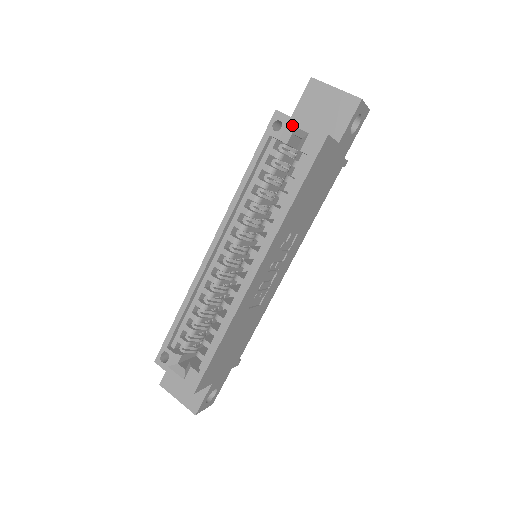
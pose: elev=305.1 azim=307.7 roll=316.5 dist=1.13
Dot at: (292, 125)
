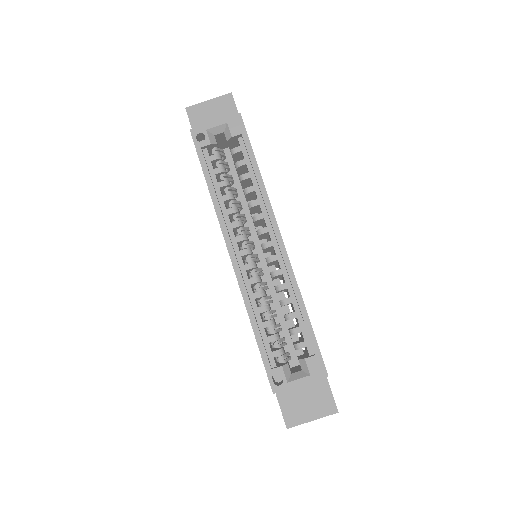
Dot at: (211, 128)
